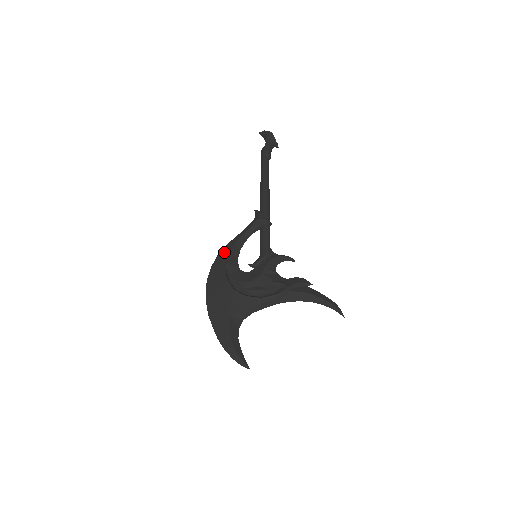
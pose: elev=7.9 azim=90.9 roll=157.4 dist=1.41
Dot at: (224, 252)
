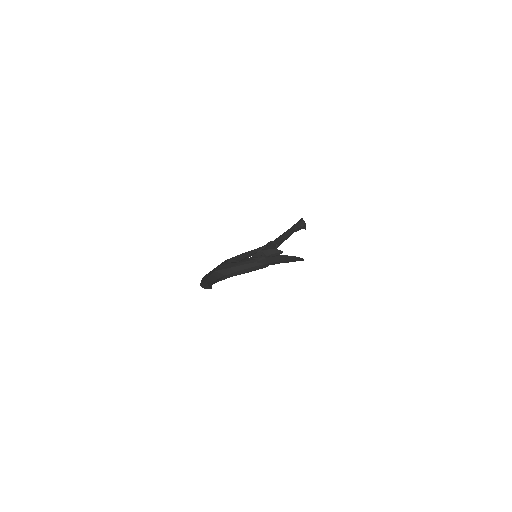
Dot at: occluded
